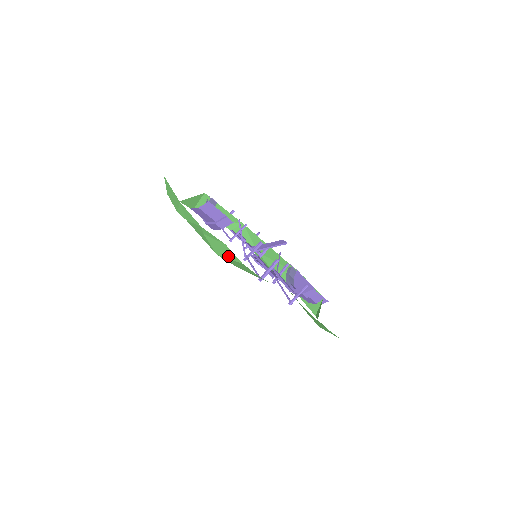
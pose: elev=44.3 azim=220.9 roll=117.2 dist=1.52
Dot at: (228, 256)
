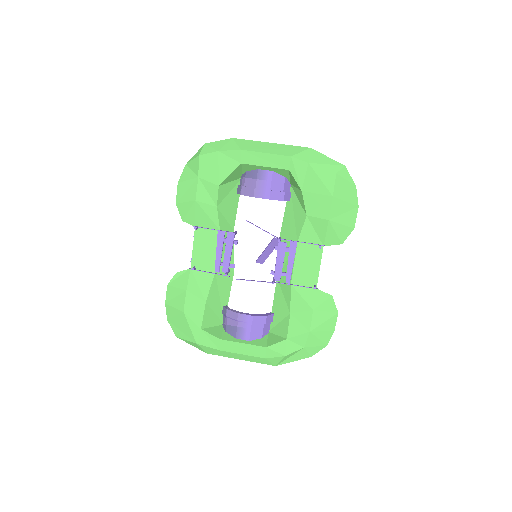
Dot at: (347, 198)
